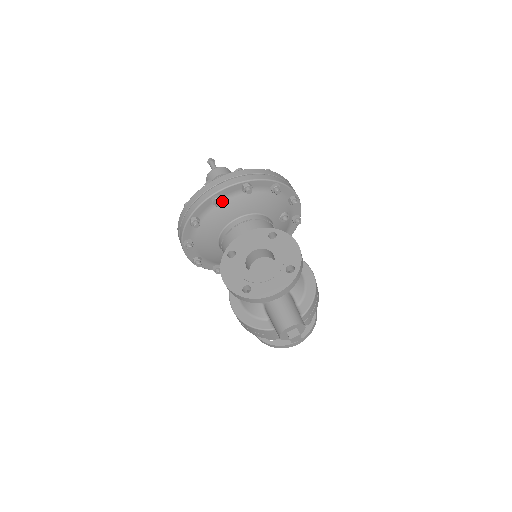
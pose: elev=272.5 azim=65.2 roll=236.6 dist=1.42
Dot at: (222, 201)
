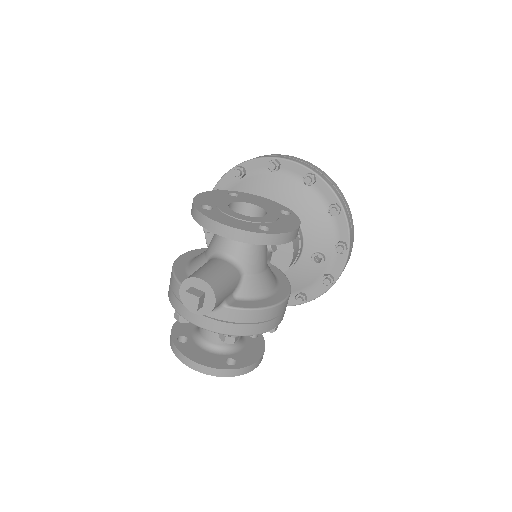
Dot at: (278, 174)
